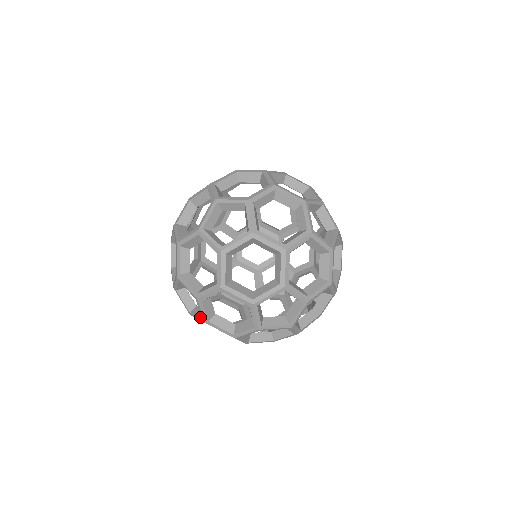
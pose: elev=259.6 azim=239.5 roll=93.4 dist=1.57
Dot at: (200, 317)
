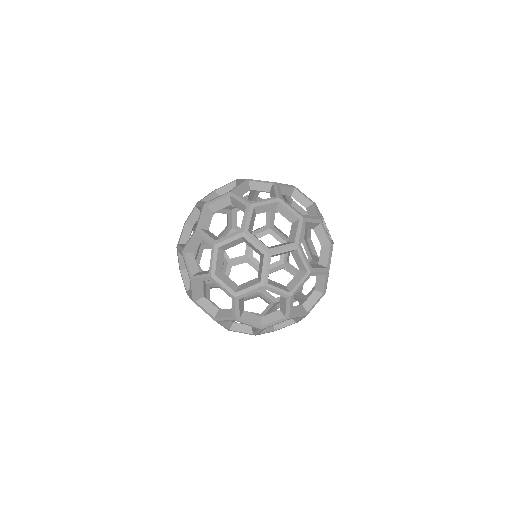
Dot at: occluded
